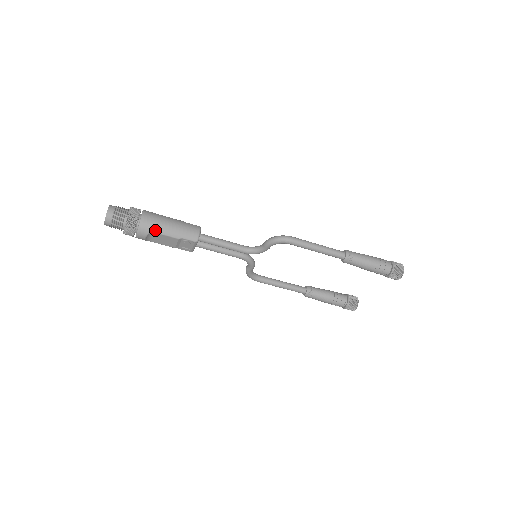
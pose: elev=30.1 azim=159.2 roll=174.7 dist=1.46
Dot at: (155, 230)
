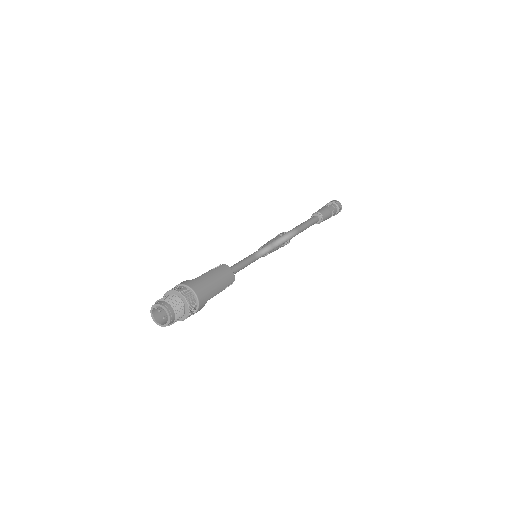
Dot at: (209, 297)
